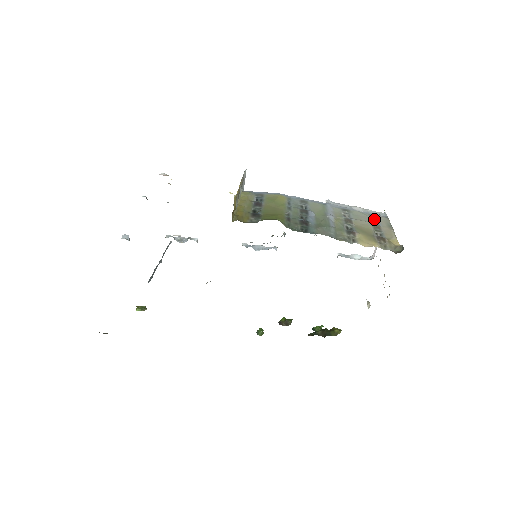
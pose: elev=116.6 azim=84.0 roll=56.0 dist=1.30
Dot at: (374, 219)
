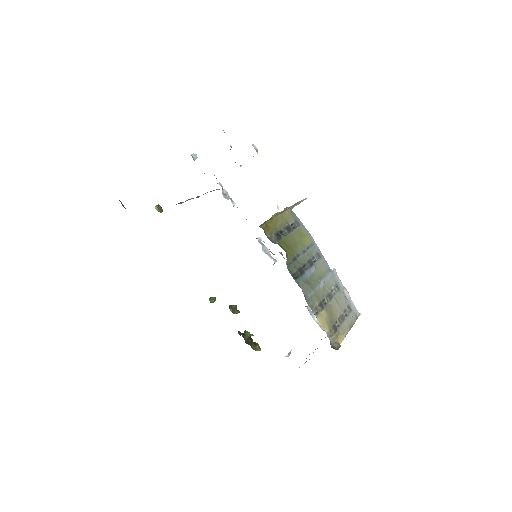
Dot at: (348, 311)
